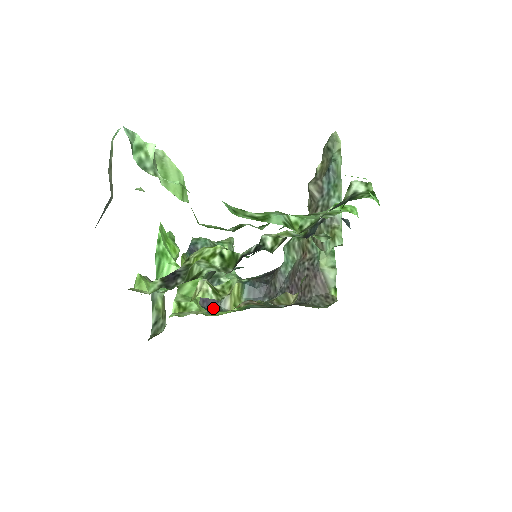
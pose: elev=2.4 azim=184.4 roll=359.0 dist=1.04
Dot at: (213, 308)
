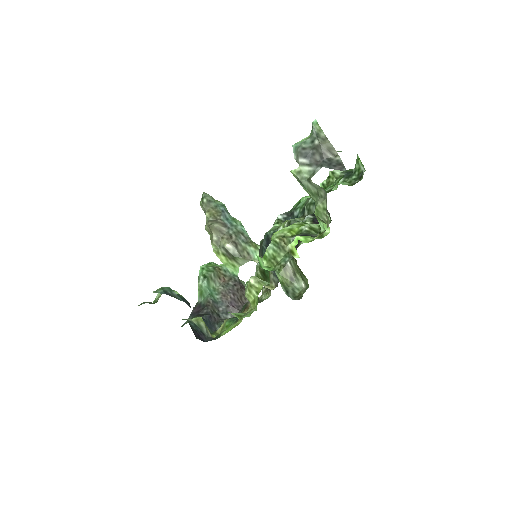
Dot at: (207, 340)
